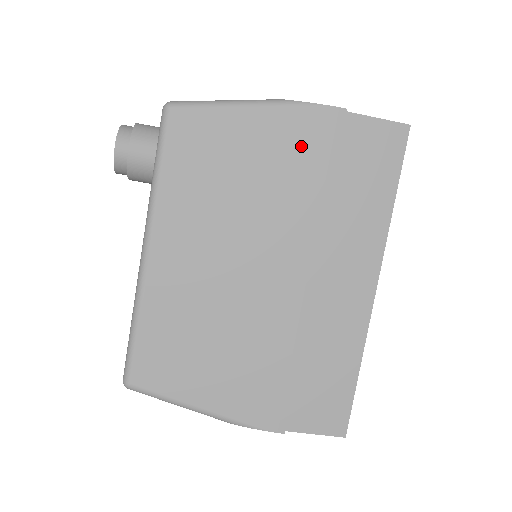
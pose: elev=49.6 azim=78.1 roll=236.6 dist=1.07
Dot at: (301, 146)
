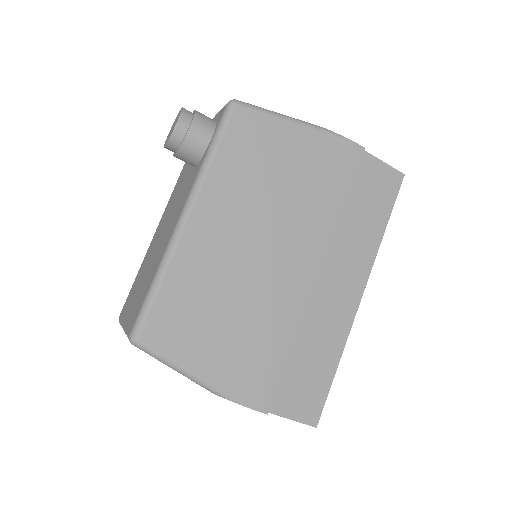
Dot at: (328, 165)
